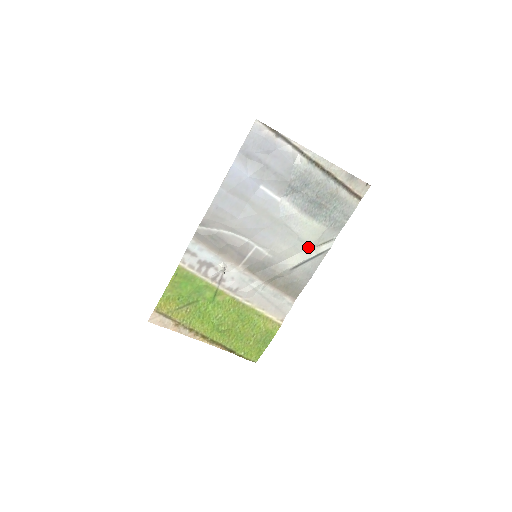
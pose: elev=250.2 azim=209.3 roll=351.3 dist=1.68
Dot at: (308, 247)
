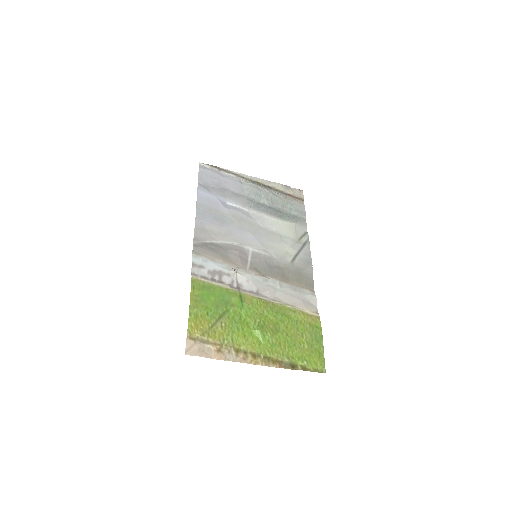
Dot at: (292, 241)
